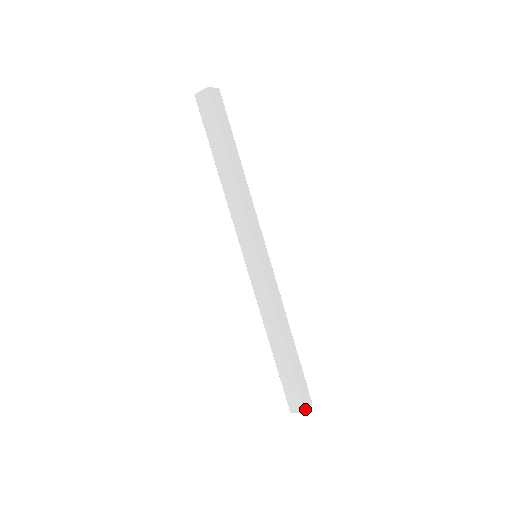
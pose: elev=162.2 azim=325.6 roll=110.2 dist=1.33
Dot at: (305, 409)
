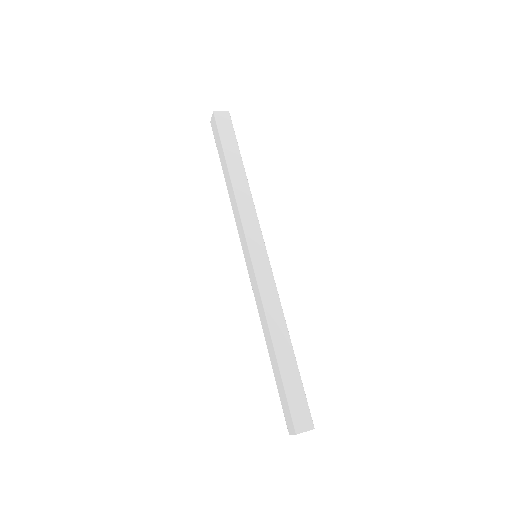
Dot at: (298, 429)
